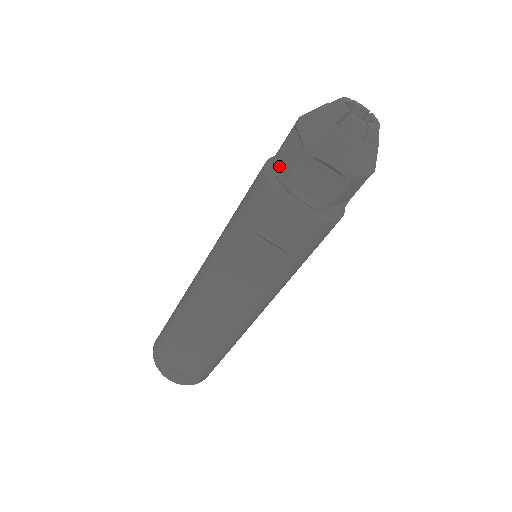
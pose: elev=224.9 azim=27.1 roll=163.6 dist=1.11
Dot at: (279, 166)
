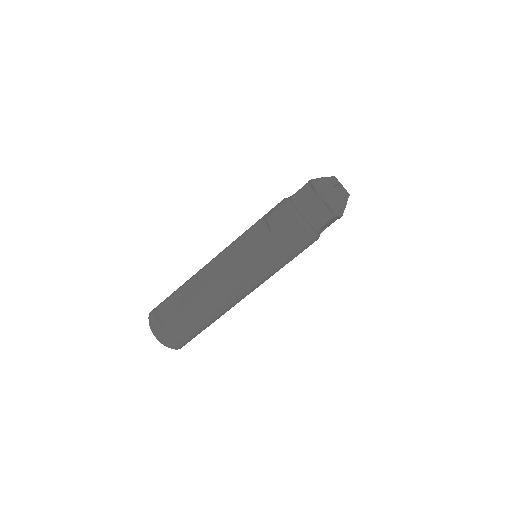
Dot at: occluded
